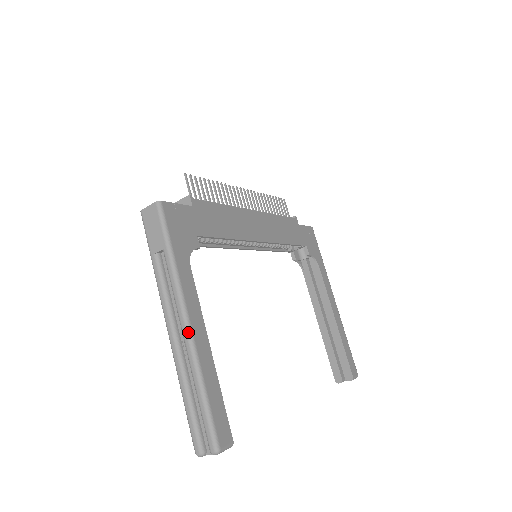
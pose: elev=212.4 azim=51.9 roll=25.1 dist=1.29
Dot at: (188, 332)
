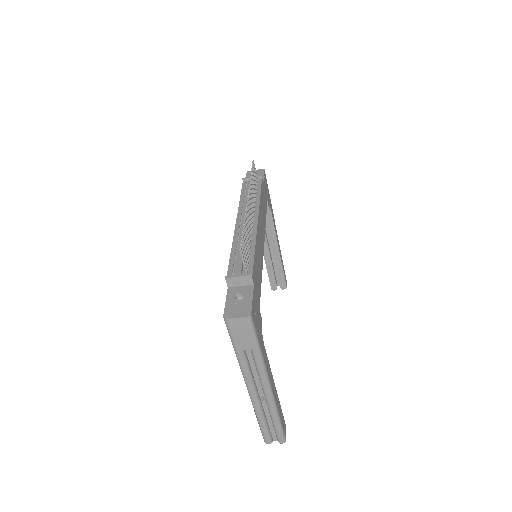
Dot at: (271, 394)
